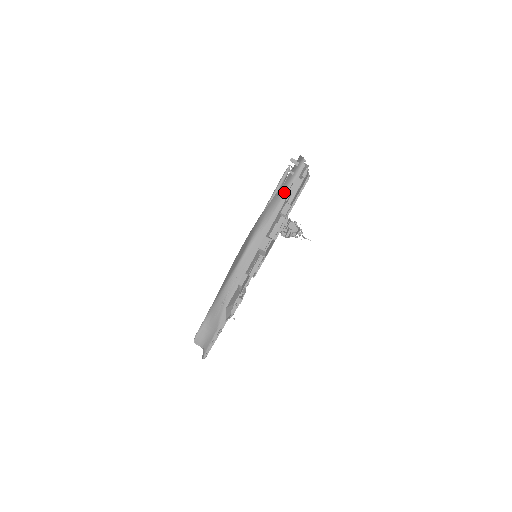
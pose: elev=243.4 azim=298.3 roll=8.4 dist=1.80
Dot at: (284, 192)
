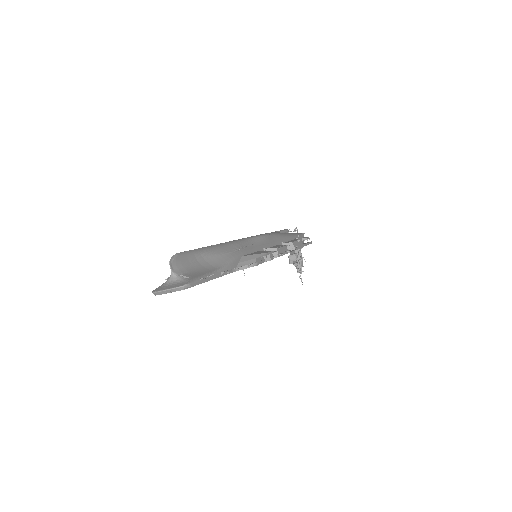
Dot at: (294, 234)
